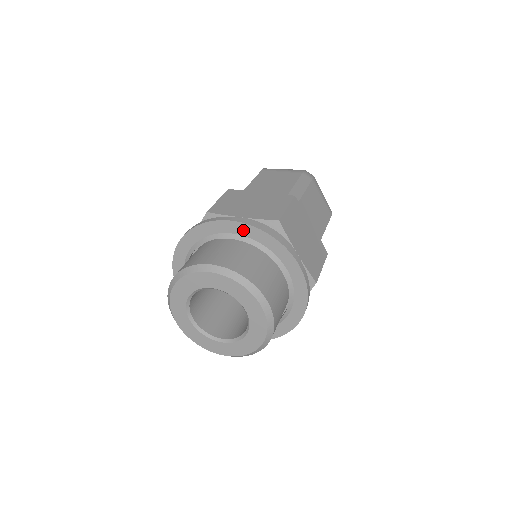
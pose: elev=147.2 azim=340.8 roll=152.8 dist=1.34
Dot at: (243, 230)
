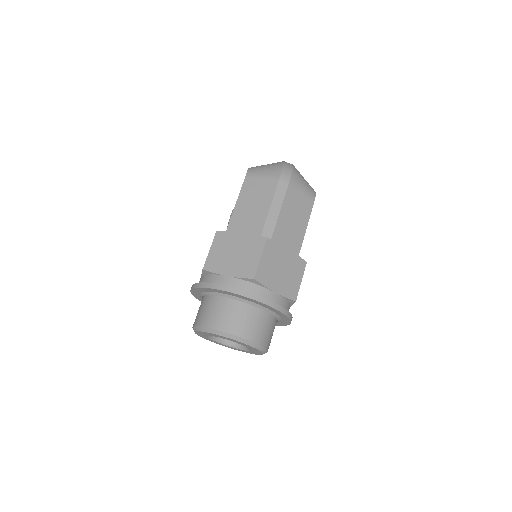
Dot at: (229, 294)
